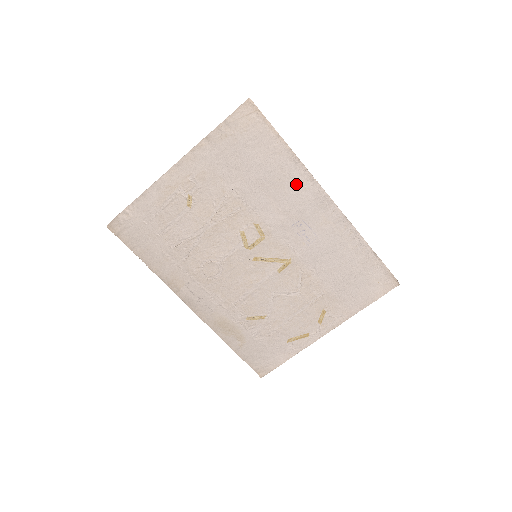
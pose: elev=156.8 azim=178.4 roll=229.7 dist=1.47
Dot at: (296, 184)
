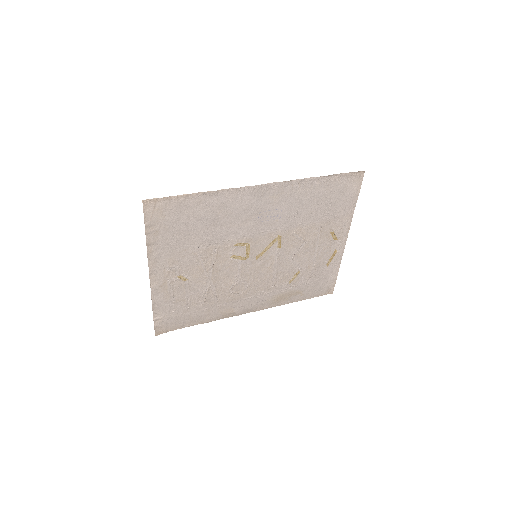
Dot at: (232, 202)
